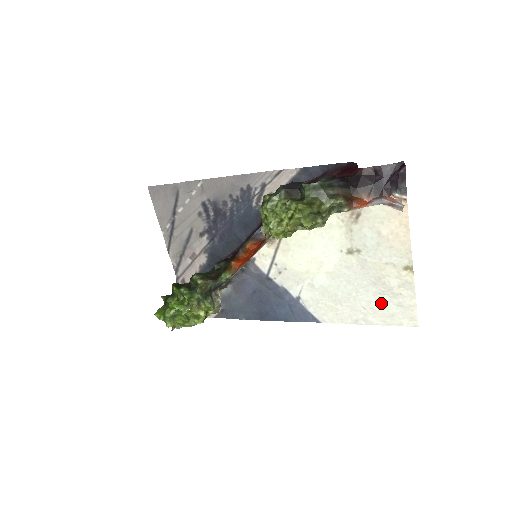
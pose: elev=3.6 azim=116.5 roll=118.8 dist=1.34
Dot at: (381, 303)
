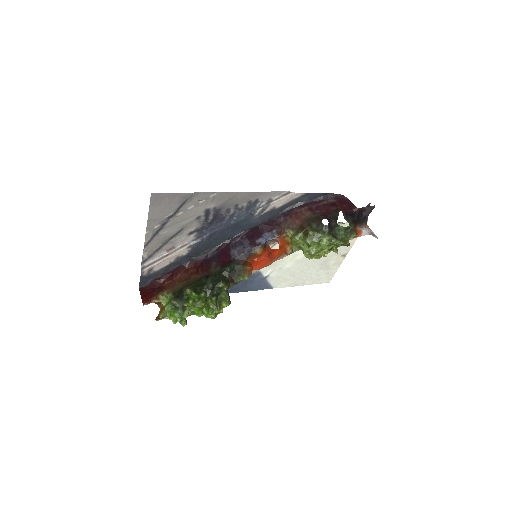
Dot at: (318, 273)
